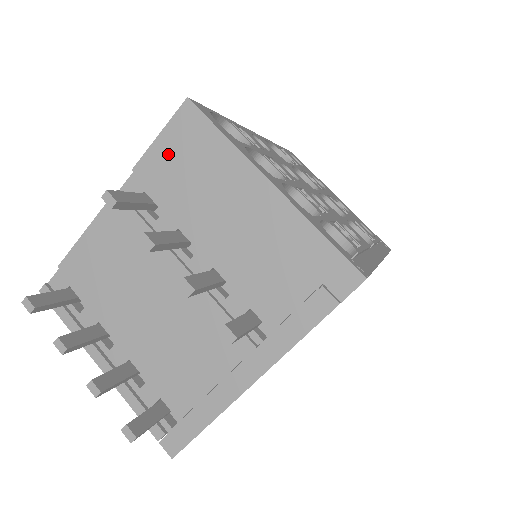
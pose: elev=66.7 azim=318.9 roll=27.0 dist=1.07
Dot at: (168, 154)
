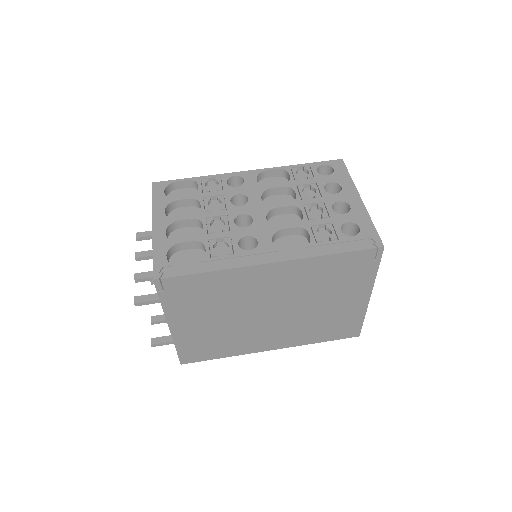
Dot at: occluded
